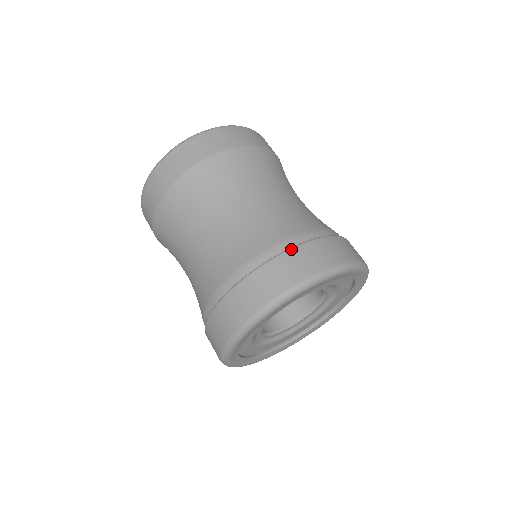
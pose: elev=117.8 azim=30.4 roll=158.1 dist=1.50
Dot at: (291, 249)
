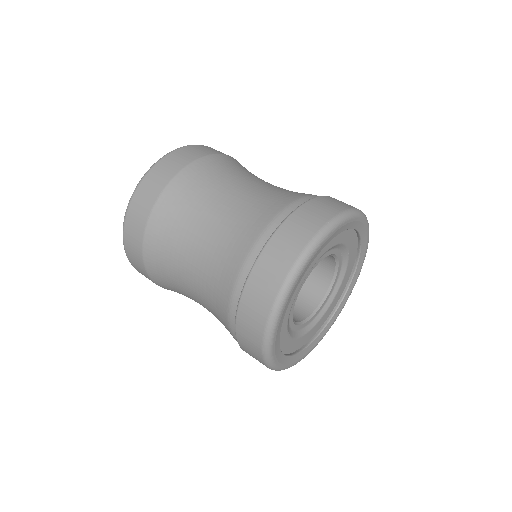
Dot at: (297, 209)
